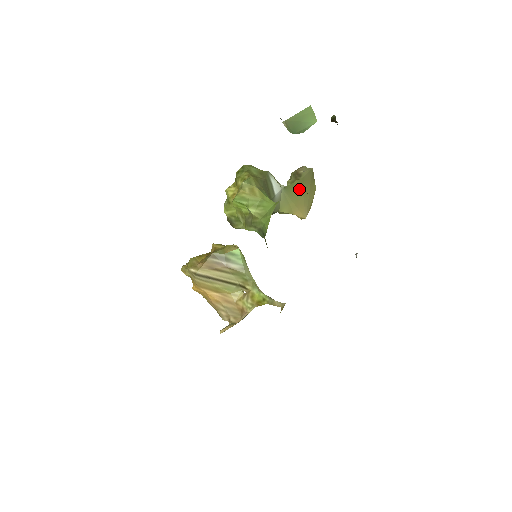
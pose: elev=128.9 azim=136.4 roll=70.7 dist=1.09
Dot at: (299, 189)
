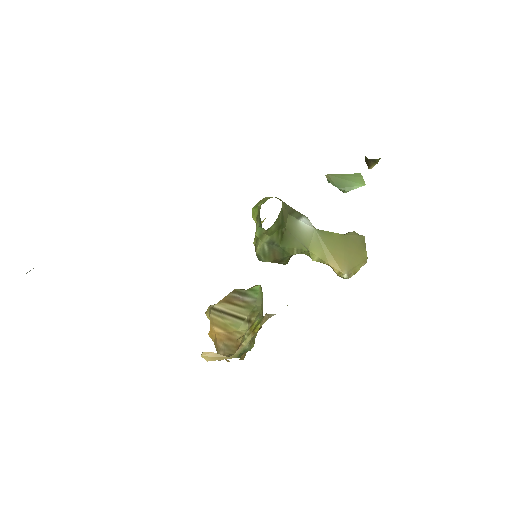
Dot at: (339, 242)
